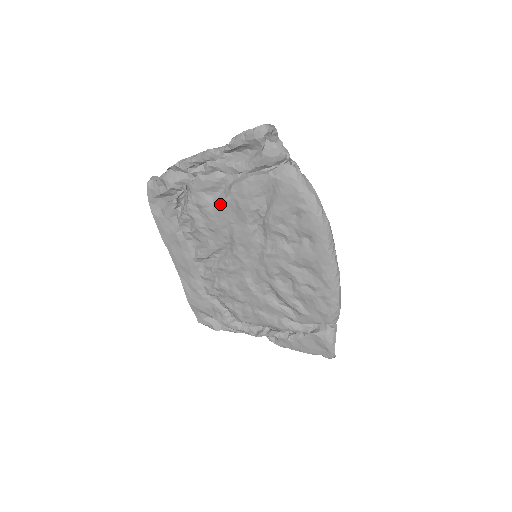
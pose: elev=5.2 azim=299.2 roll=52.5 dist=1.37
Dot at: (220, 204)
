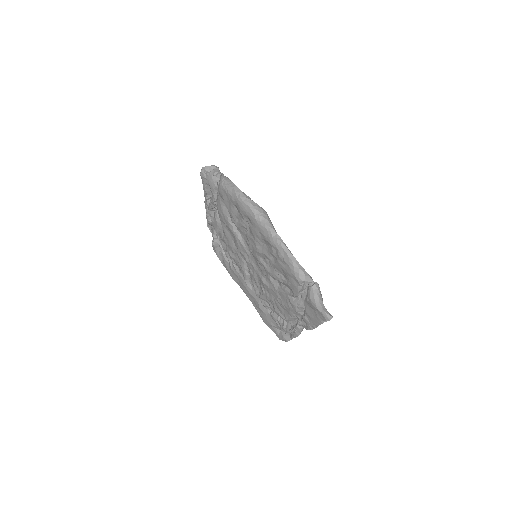
Dot at: (223, 231)
